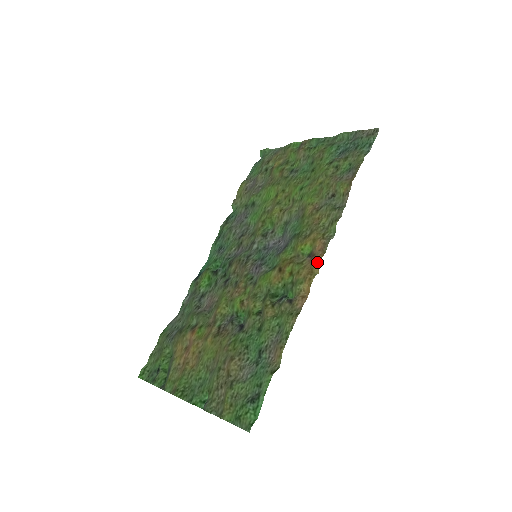
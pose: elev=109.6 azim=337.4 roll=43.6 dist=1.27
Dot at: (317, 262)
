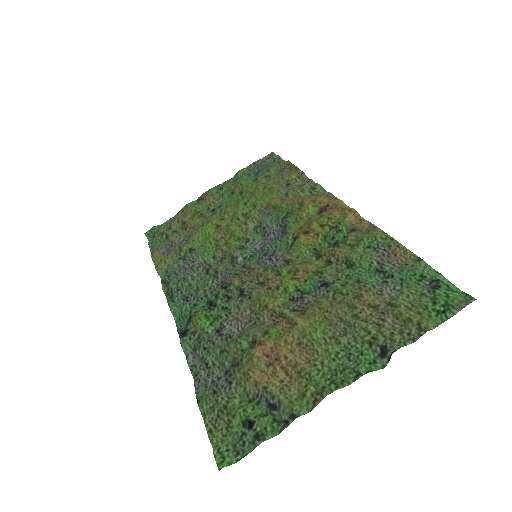
Dot at: (340, 202)
